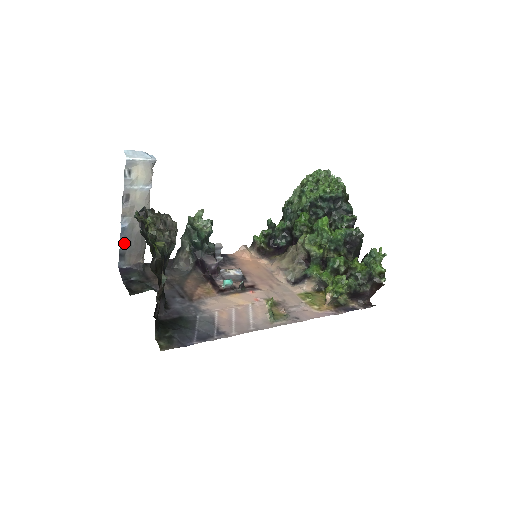
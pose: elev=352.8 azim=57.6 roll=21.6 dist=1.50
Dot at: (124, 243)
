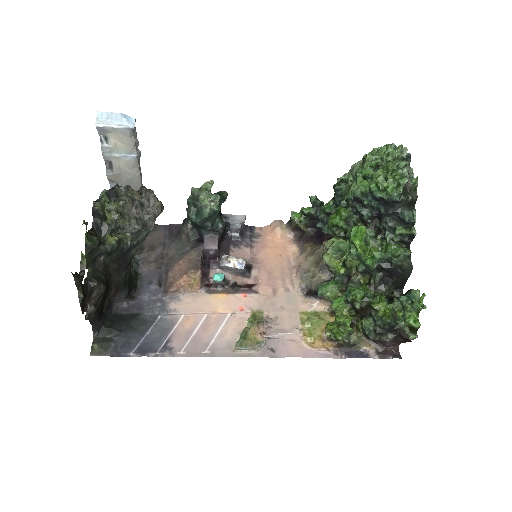
Dot at: occluded
